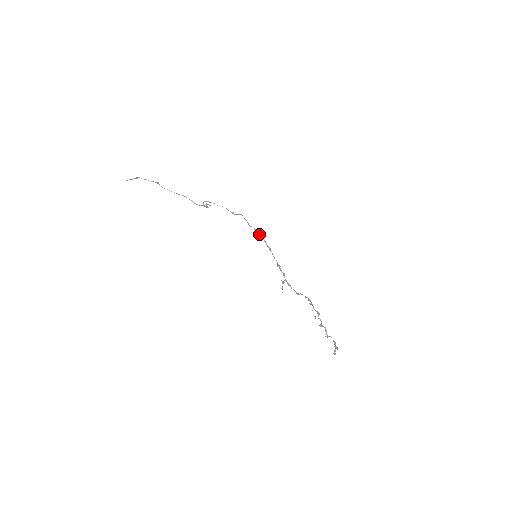
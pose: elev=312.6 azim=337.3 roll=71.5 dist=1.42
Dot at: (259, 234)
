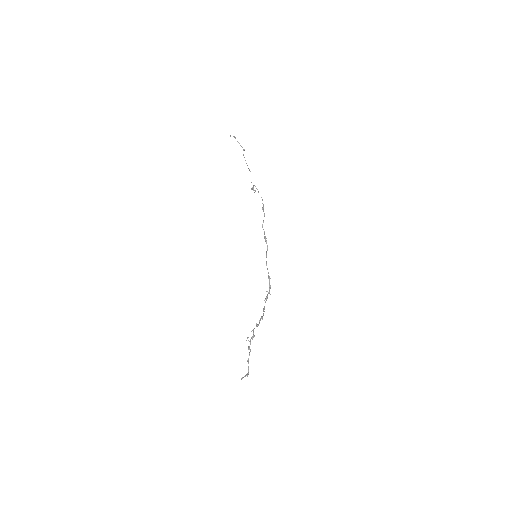
Dot at: (265, 239)
